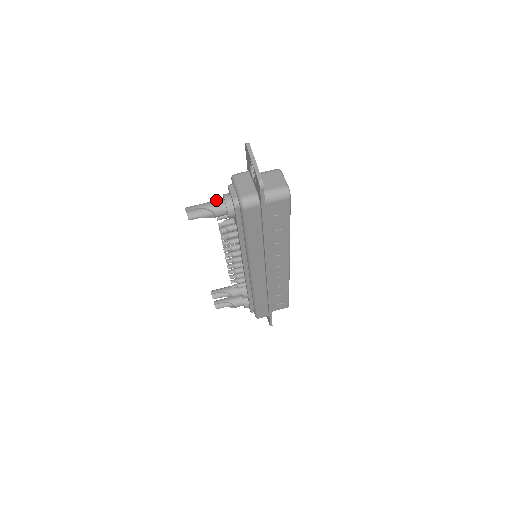
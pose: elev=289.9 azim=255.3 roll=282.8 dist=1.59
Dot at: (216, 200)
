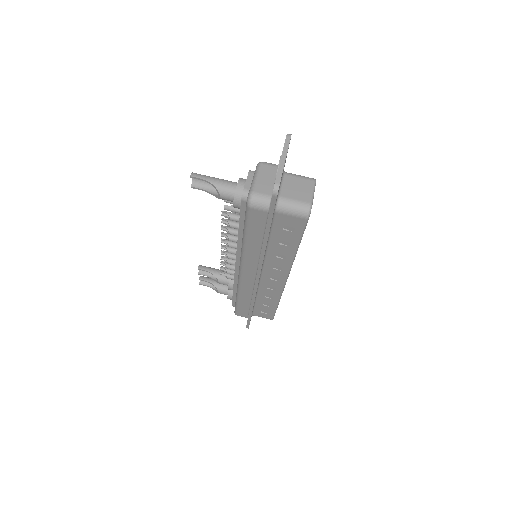
Dot at: occluded
